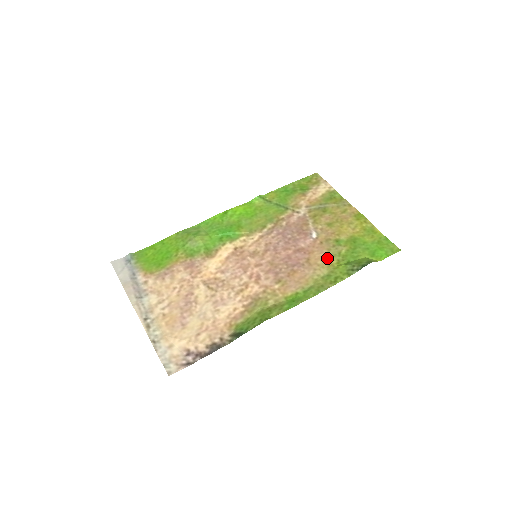
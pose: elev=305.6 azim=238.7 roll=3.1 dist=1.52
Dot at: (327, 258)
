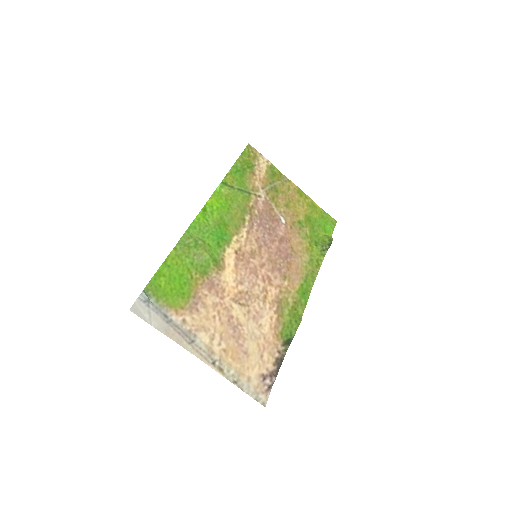
Dot at: (302, 242)
